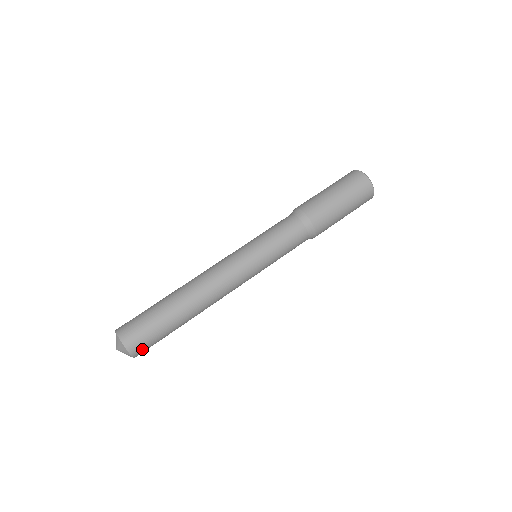
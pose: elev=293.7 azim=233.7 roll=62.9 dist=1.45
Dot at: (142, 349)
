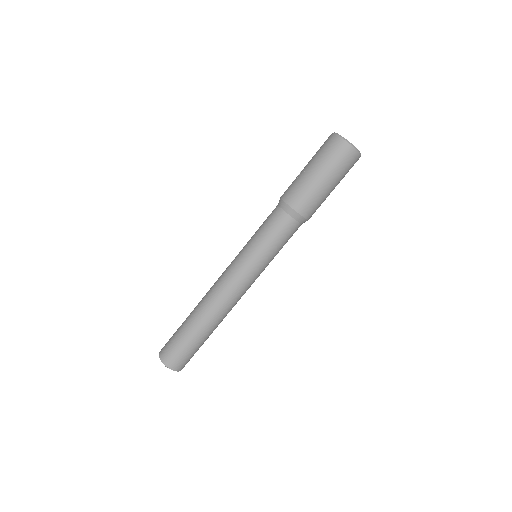
Dot at: occluded
